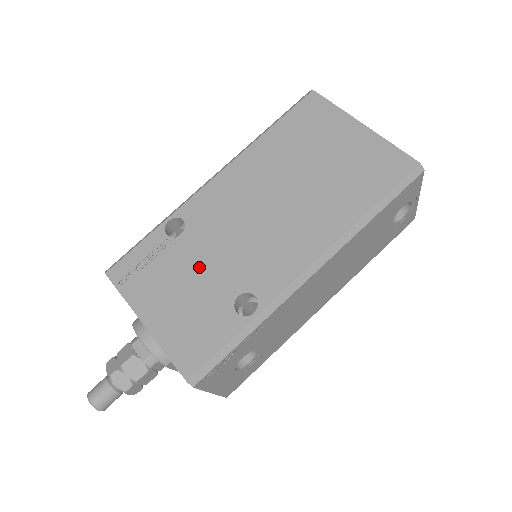
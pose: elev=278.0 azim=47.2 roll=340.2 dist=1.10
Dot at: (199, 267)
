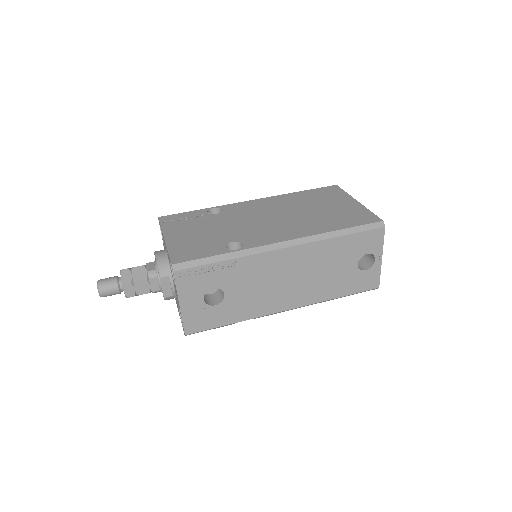
Dot at: (217, 227)
